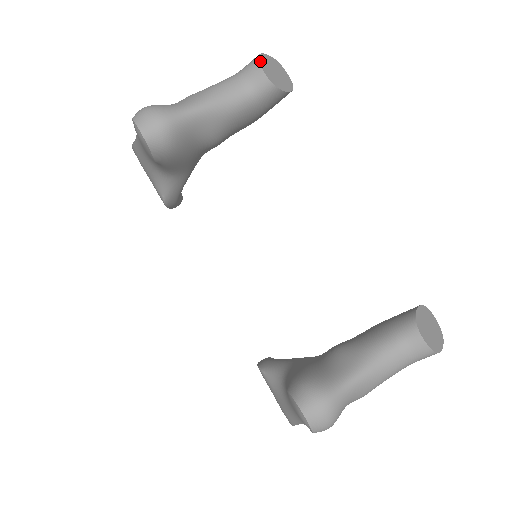
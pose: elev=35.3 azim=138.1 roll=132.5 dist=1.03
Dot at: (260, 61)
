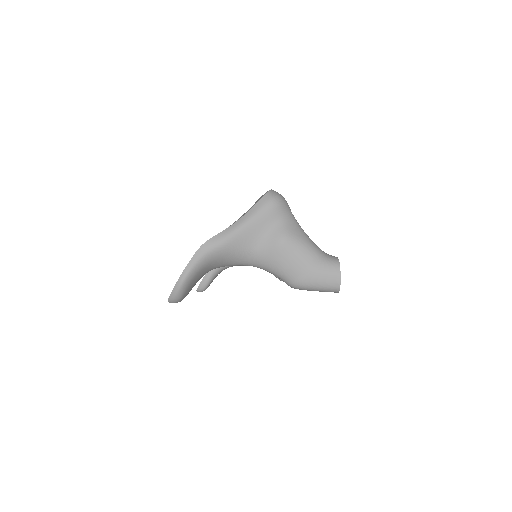
Dot at: occluded
